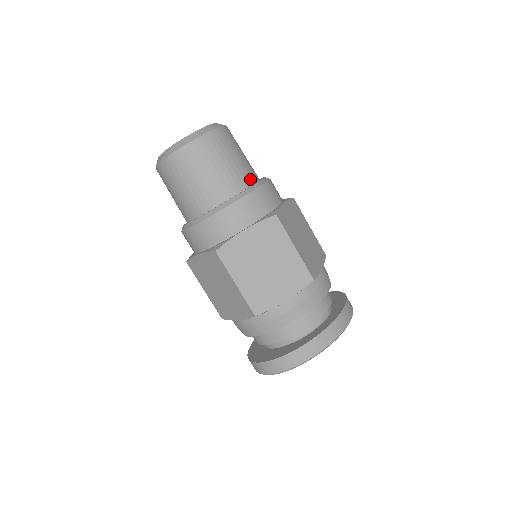
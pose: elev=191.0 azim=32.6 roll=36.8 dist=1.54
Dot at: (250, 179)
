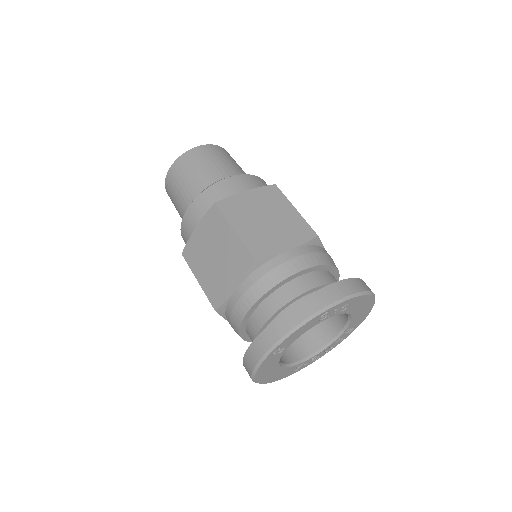
Dot at: occluded
